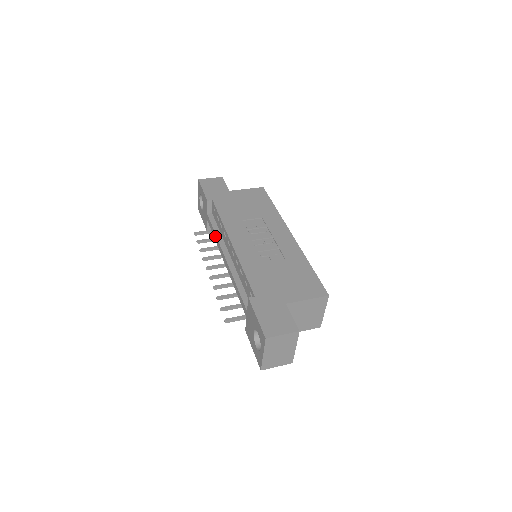
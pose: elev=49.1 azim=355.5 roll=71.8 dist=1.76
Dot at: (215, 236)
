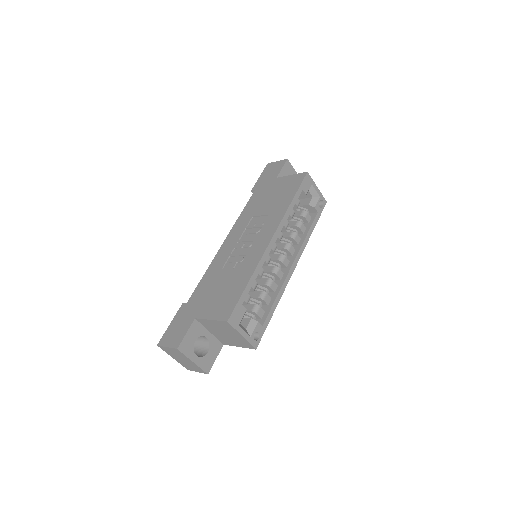
Dot at: occluded
